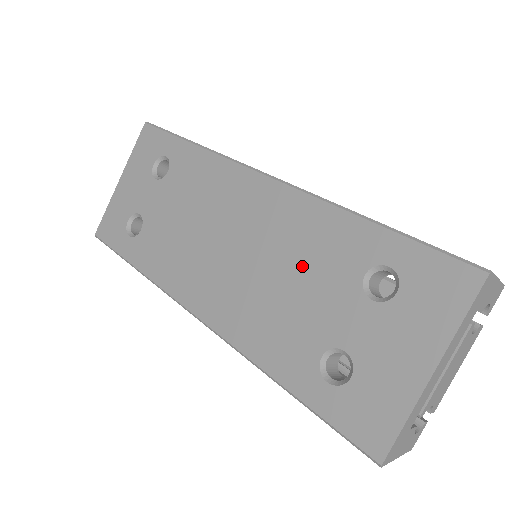
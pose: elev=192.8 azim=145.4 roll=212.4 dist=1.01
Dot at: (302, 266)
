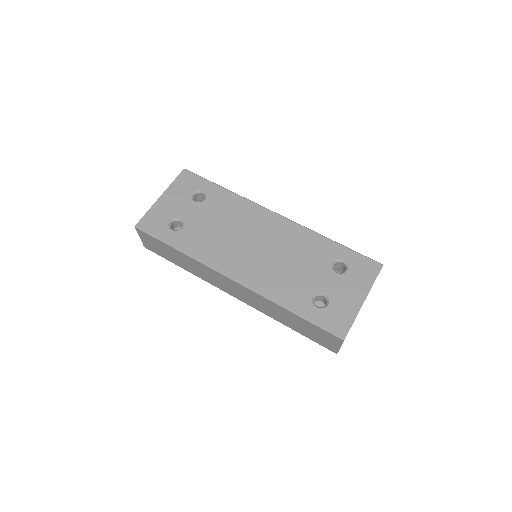
Dot at: (300, 257)
